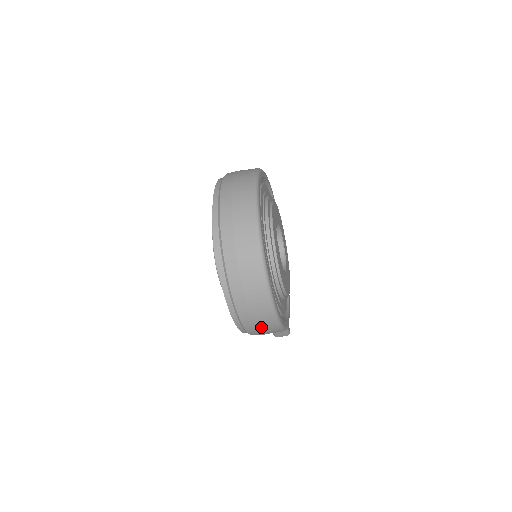
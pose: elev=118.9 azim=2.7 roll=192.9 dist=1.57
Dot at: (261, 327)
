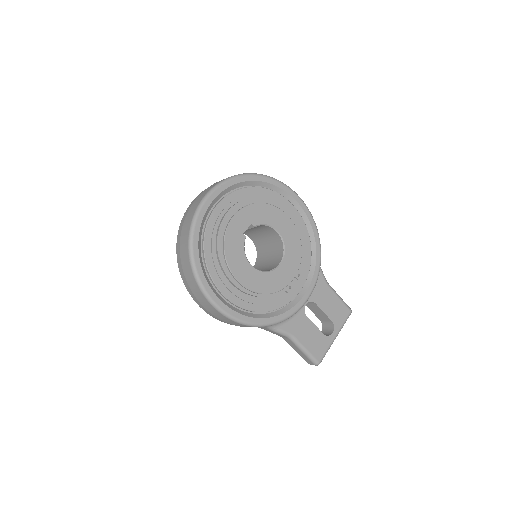
Dot at: (203, 304)
